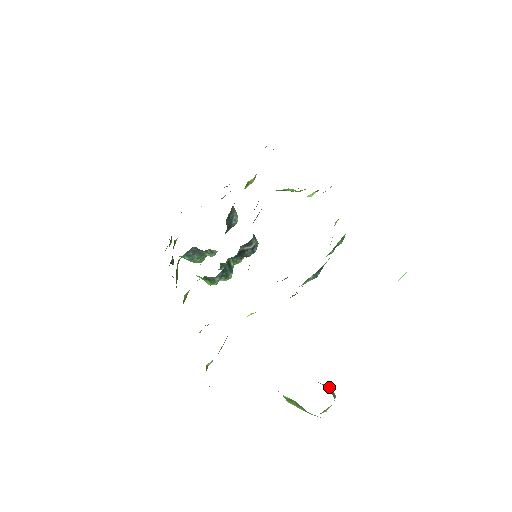
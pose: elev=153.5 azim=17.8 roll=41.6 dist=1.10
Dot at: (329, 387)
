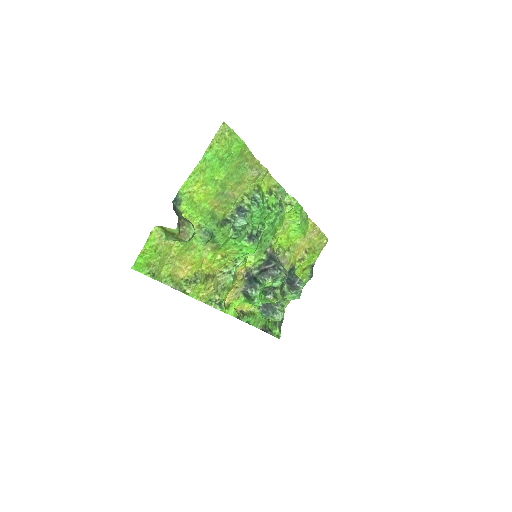
Dot at: (179, 214)
